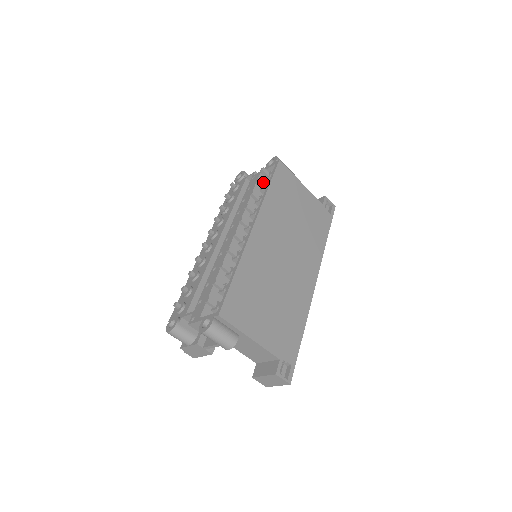
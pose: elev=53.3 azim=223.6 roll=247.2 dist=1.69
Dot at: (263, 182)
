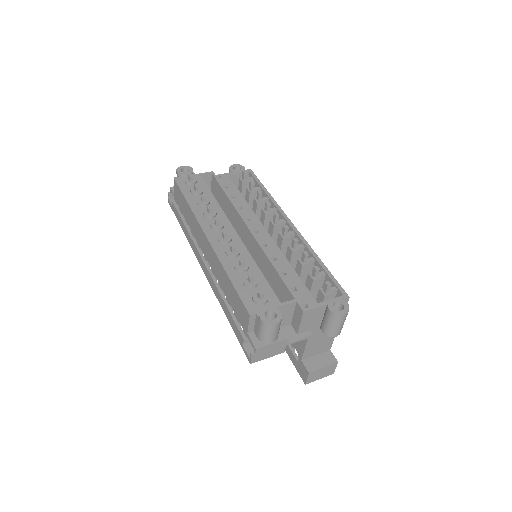
Dot at: occluded
